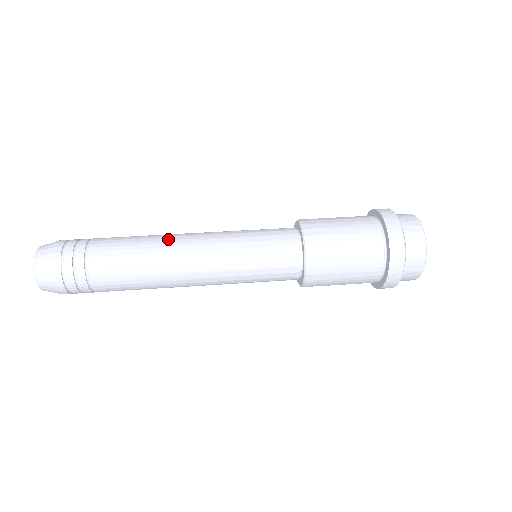
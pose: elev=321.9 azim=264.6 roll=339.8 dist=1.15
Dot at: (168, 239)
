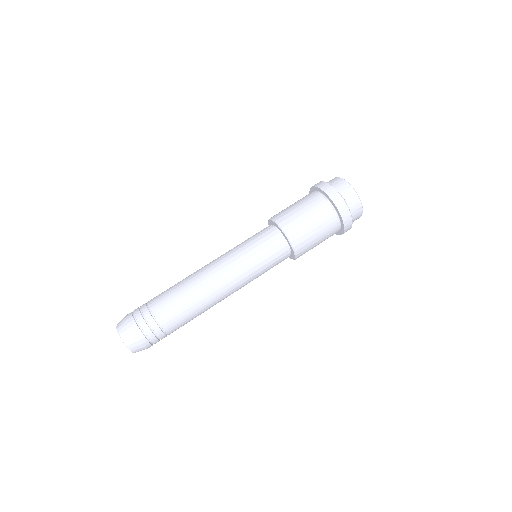
Dot at: (211, 298)
